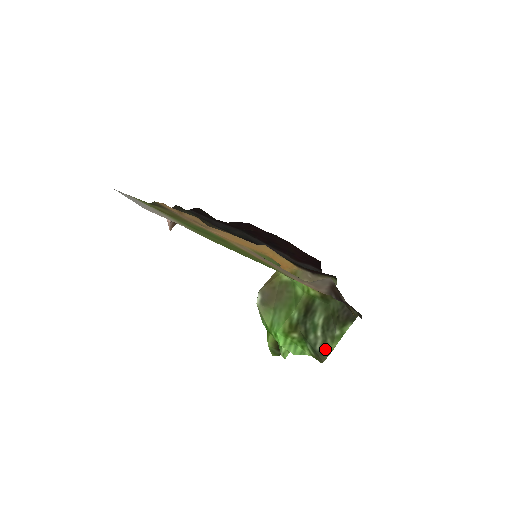
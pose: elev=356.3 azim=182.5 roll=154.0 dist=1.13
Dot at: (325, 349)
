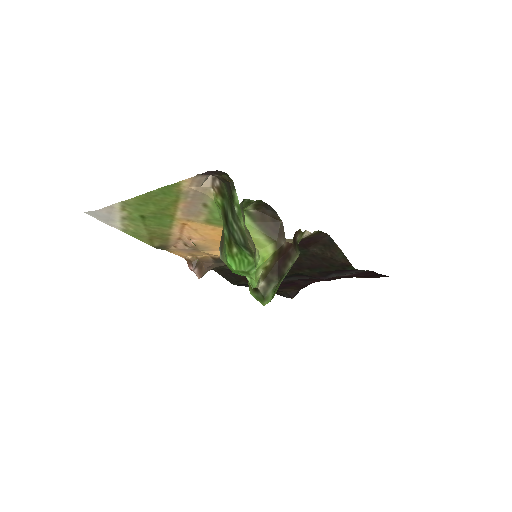
Dot at: (243, 235)
